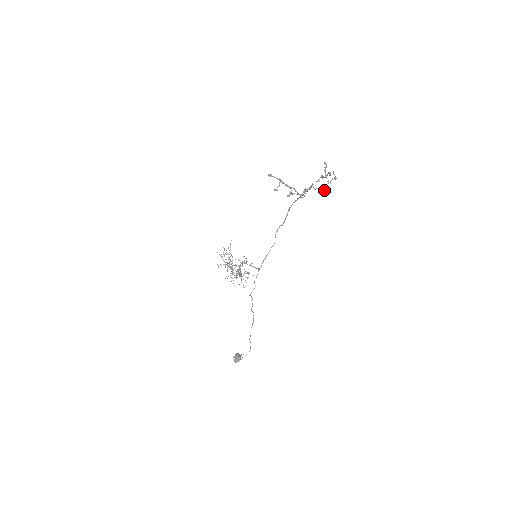
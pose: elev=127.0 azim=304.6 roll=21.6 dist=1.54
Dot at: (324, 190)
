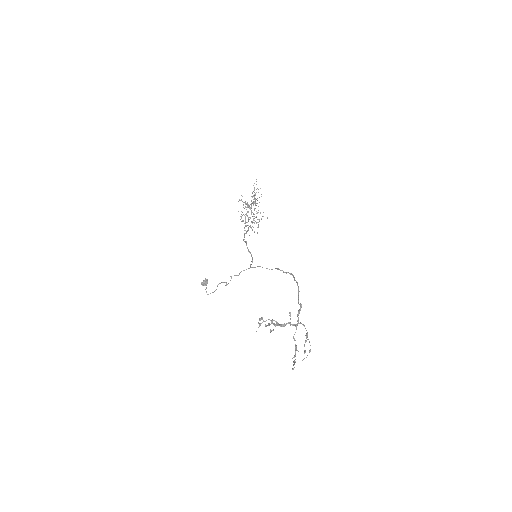
Dot at: (296, 347)
